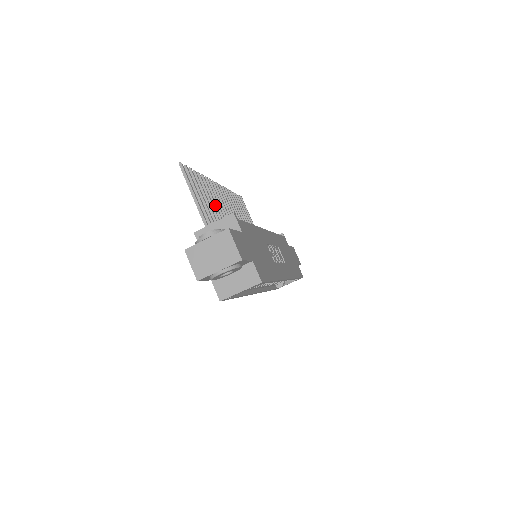
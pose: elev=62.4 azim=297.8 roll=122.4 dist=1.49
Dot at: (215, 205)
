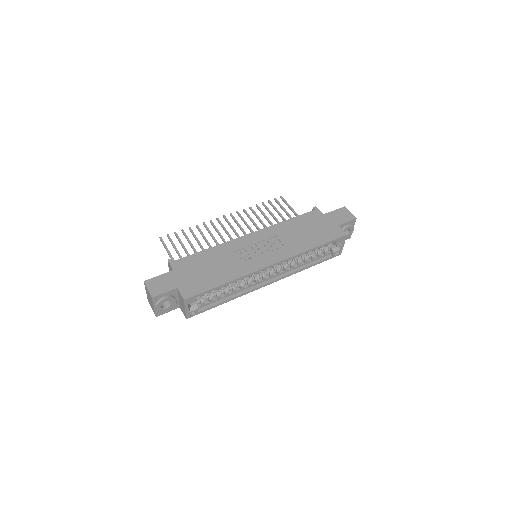
Dot at: (206, 242)
